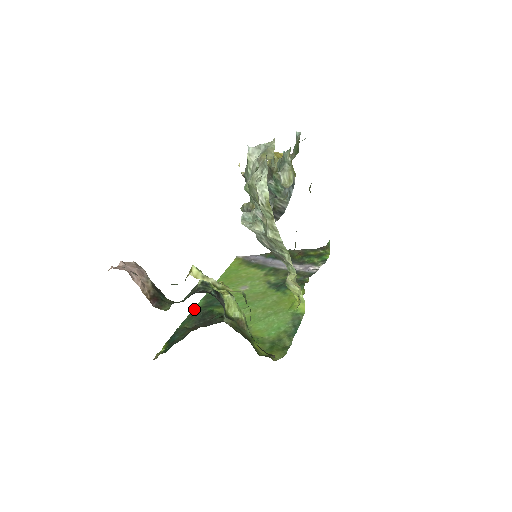
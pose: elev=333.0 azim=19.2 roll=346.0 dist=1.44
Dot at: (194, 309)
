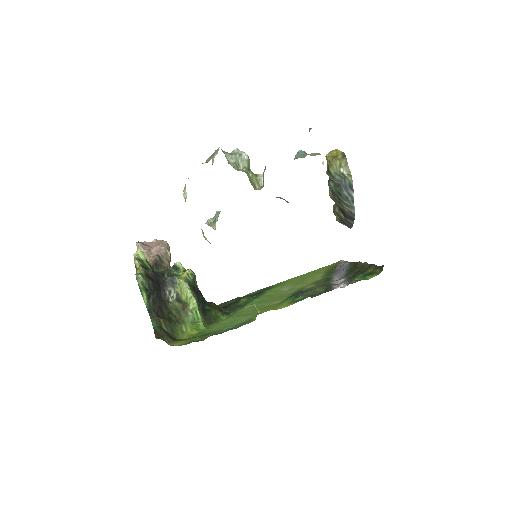
Dot at: (245, 295)
